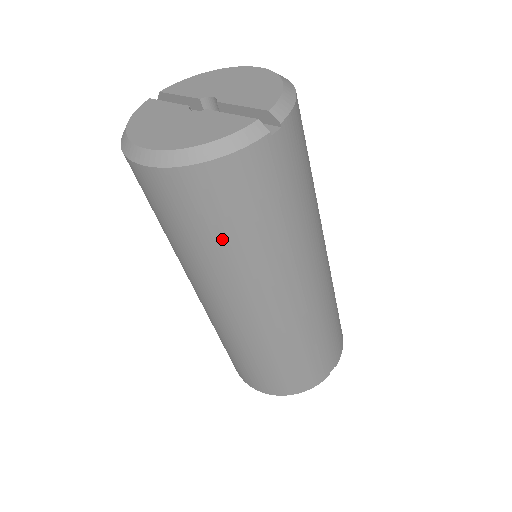
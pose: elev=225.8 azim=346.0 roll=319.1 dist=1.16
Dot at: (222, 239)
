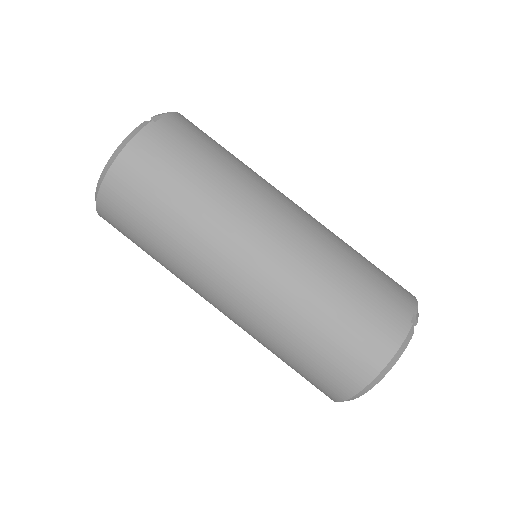
Dot at: (169, 208)
